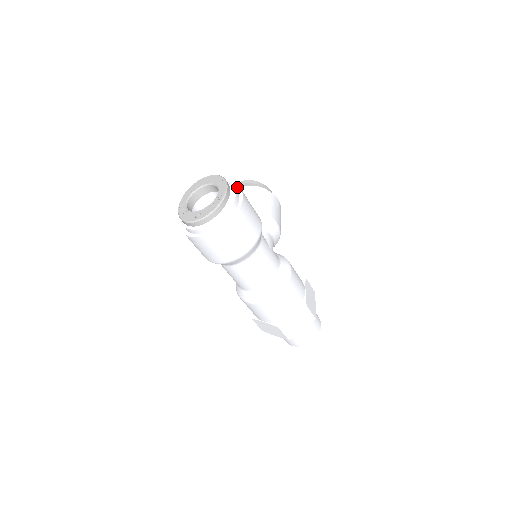
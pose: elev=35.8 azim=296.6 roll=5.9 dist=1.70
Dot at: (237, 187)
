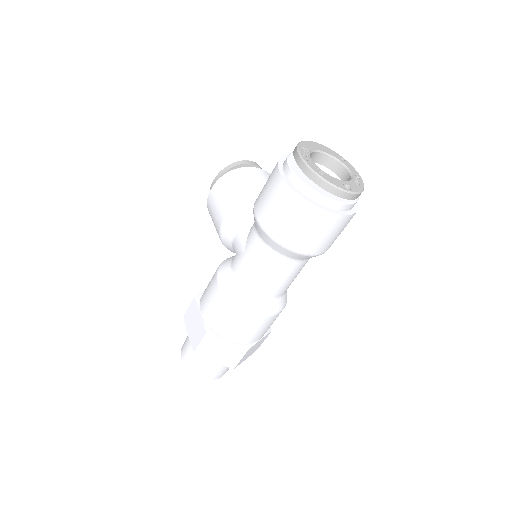
Dot at: occluded
